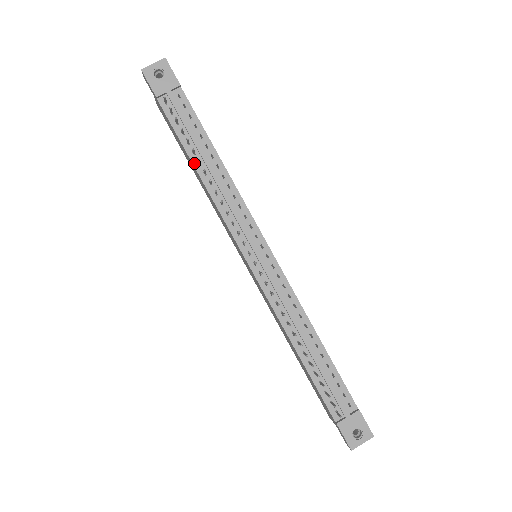
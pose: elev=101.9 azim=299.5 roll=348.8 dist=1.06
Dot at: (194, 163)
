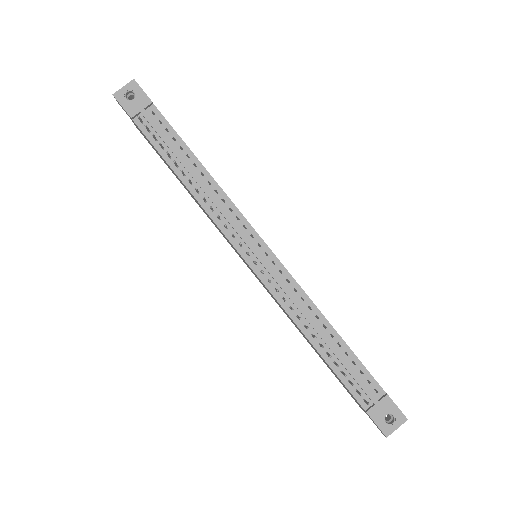
Dot at: (178, 175)
